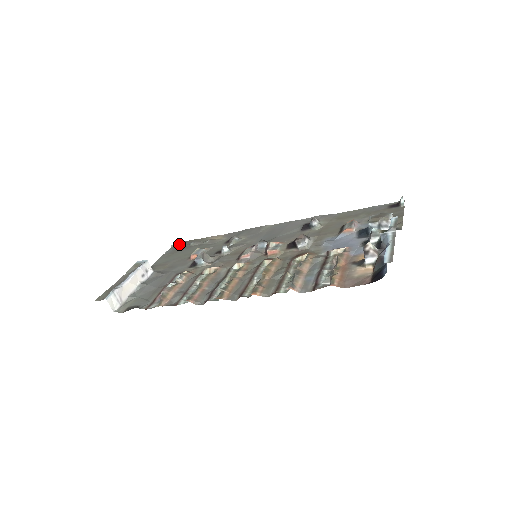
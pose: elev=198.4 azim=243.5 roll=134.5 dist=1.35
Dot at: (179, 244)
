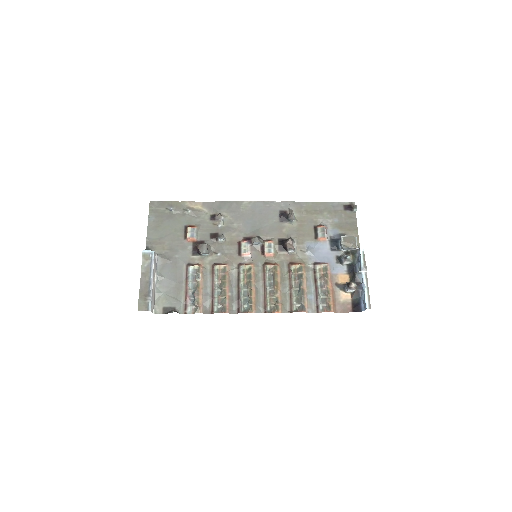
Dot at: (156, 206)
